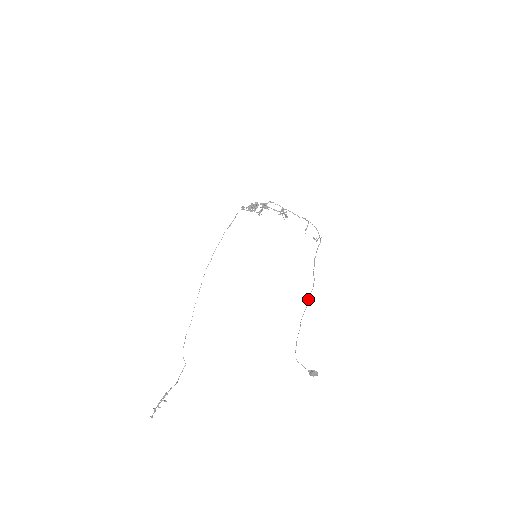
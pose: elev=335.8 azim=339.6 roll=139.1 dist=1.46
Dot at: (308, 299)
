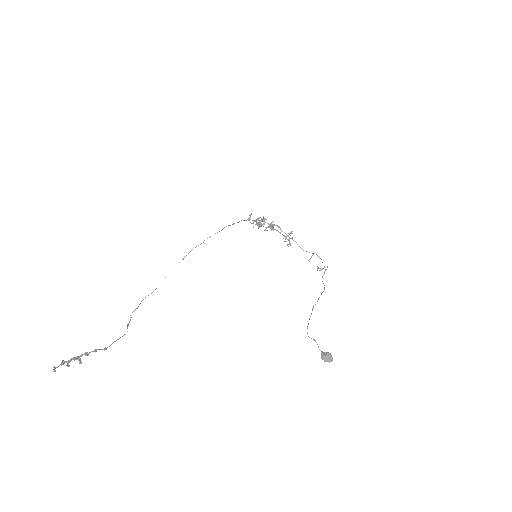
Dot at: (319, 297)
